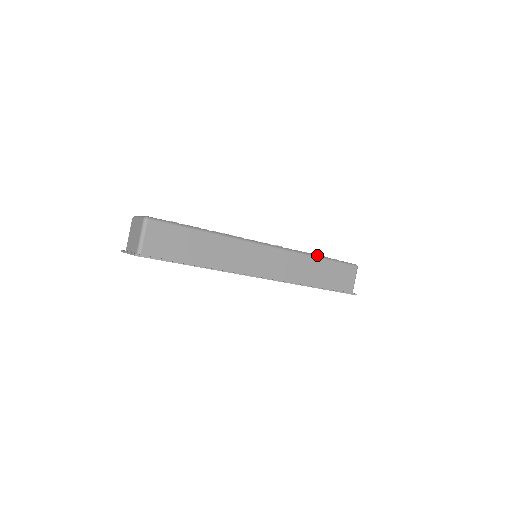
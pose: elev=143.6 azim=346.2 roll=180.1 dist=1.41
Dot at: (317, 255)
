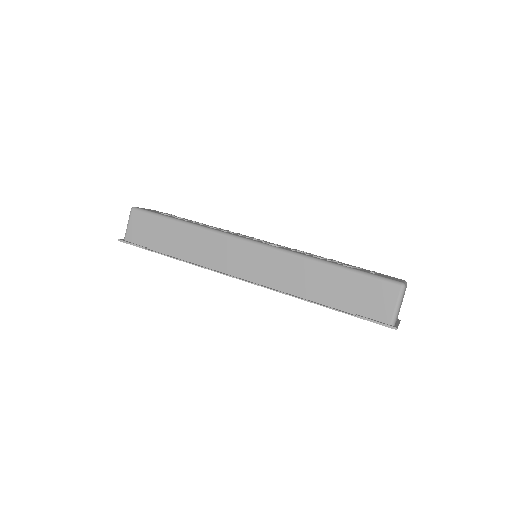
Dot at: (327, 261)
